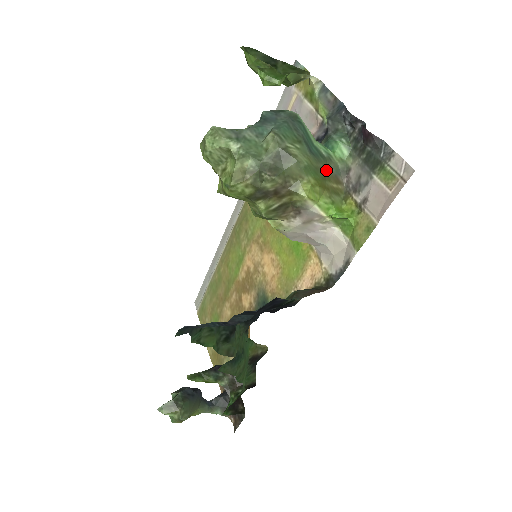
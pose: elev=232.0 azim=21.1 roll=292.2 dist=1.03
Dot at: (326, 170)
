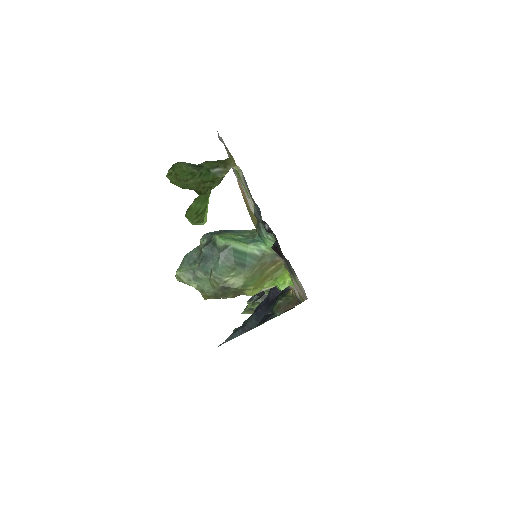
Dot at: (262, 265)
